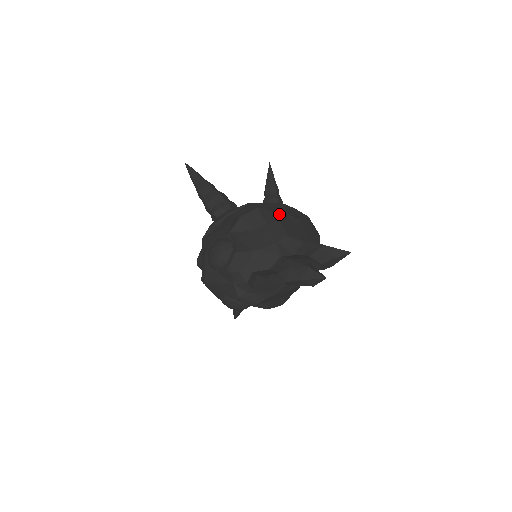
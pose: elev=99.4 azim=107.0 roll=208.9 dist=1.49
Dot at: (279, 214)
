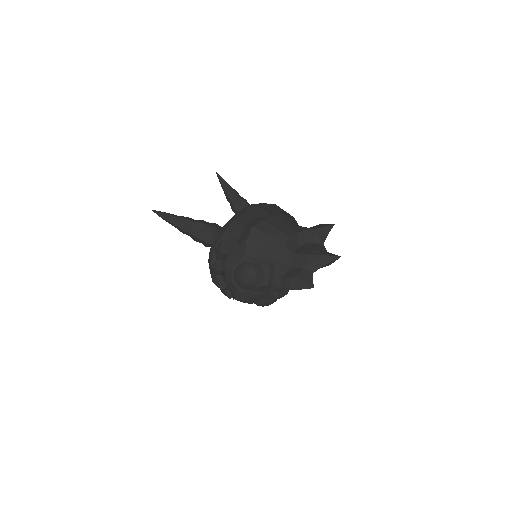
Dot at: (268, 220)
